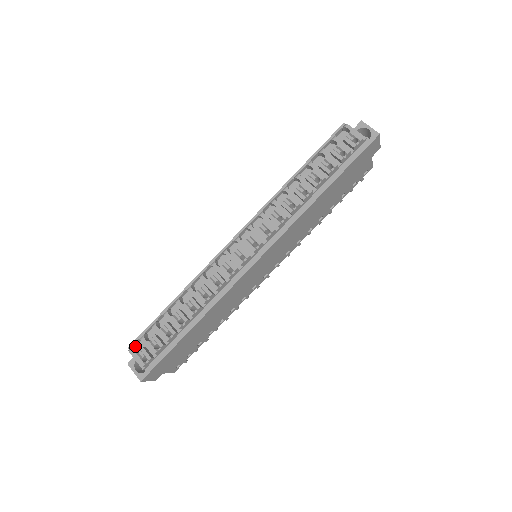
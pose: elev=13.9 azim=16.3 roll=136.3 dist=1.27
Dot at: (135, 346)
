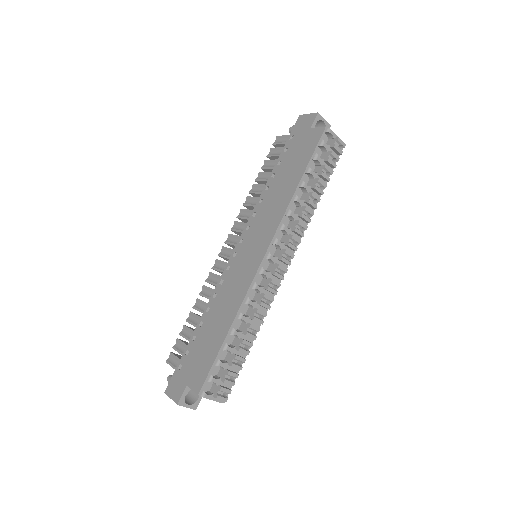
Dot at: (201, 389)
